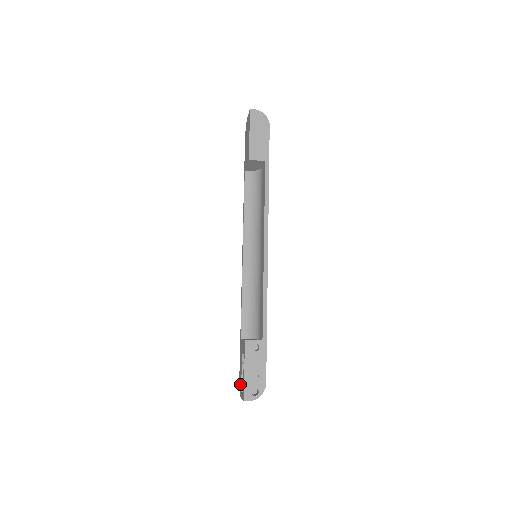
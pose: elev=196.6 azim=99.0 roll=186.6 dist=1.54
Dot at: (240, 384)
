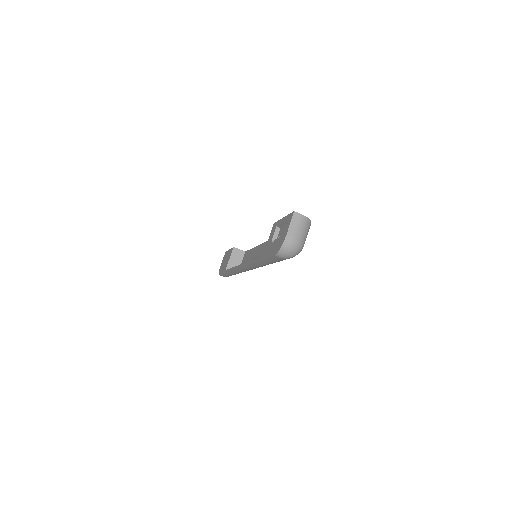
Dot at: (279, 243)
